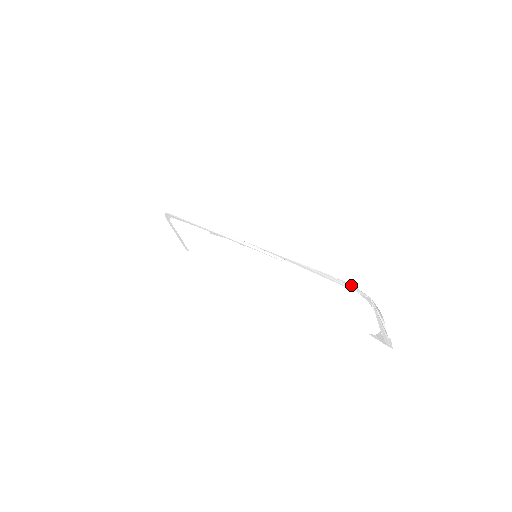
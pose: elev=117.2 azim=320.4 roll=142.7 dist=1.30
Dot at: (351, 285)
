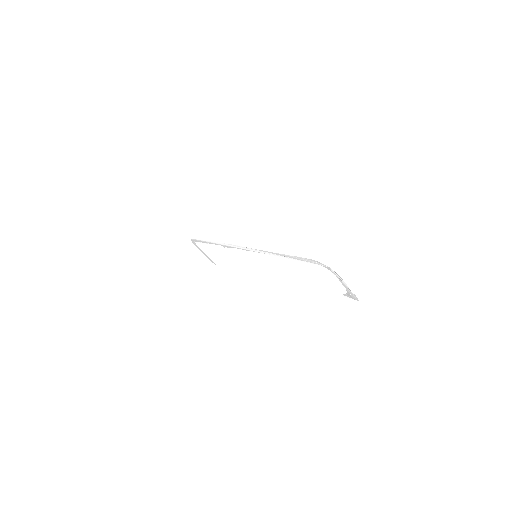
Dot at: (315, 261)
